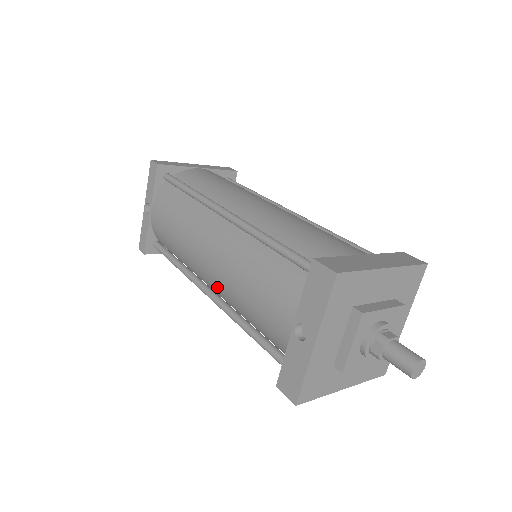
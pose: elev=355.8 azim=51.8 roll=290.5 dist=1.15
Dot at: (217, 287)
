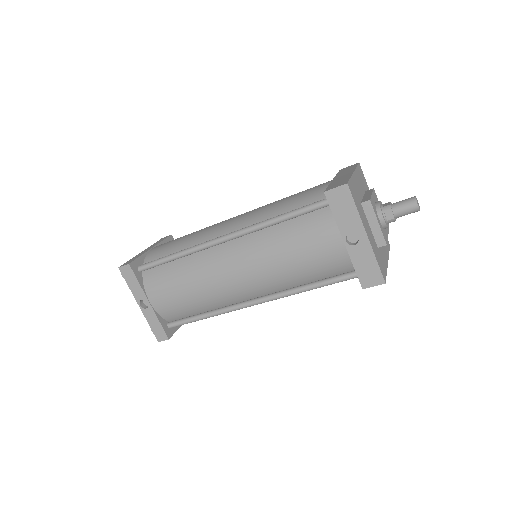
Dot at: (260, 288)
